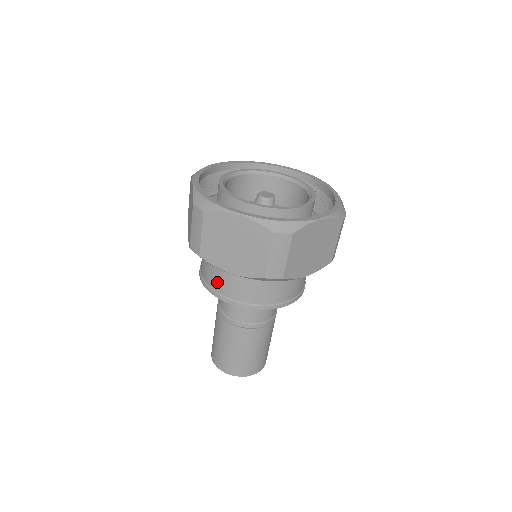
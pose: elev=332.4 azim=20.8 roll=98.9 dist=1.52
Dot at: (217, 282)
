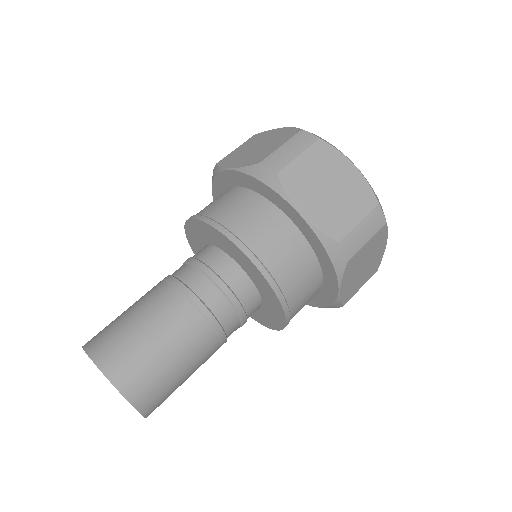
Dot at: (247, 226)
